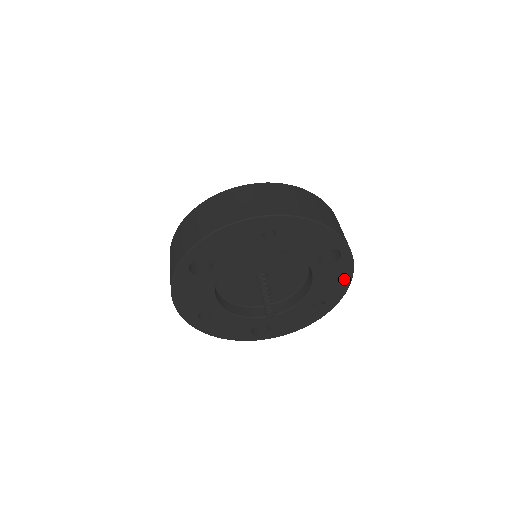
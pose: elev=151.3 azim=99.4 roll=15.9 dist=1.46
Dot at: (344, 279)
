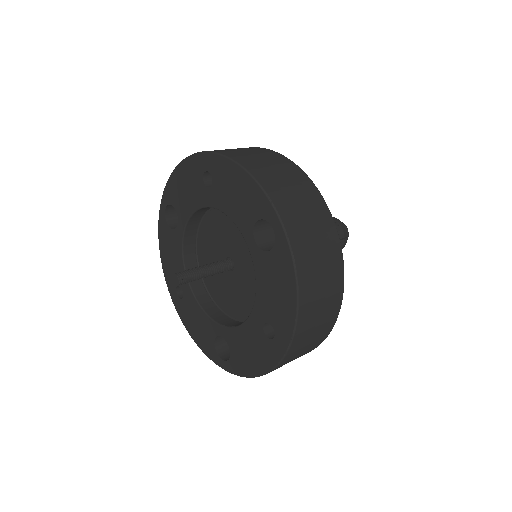
Dot at: (288, 290)
